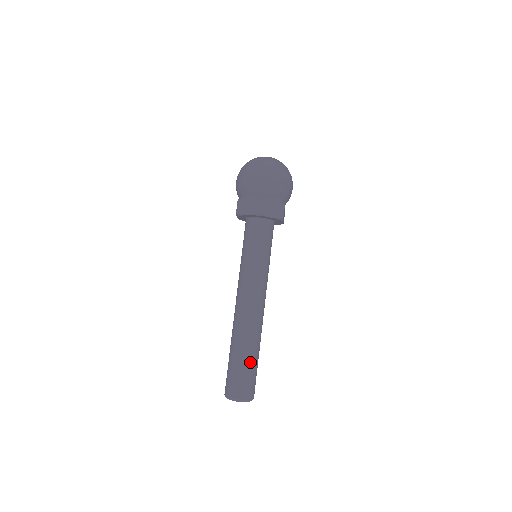
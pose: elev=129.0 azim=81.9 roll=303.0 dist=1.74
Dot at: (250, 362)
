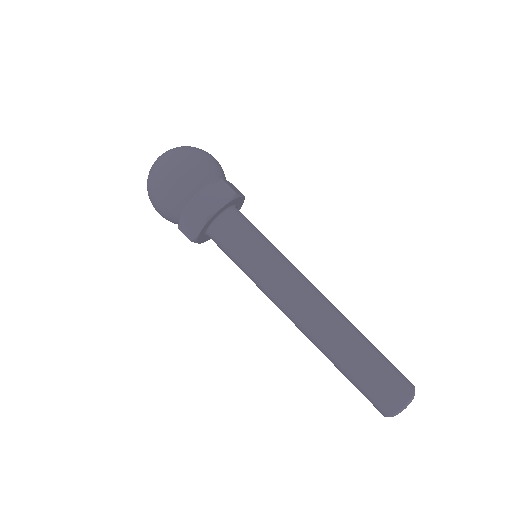
Dot at: (369, 359)
